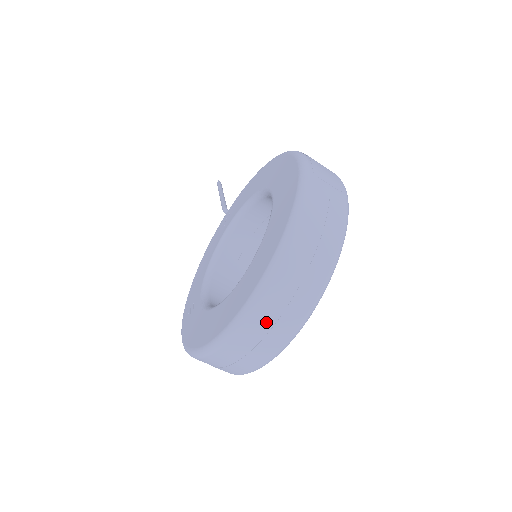
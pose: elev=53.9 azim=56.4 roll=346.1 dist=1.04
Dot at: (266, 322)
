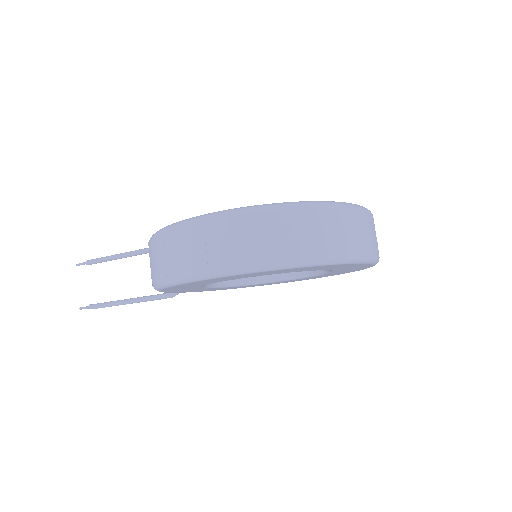
Dot at: (372, 228)
